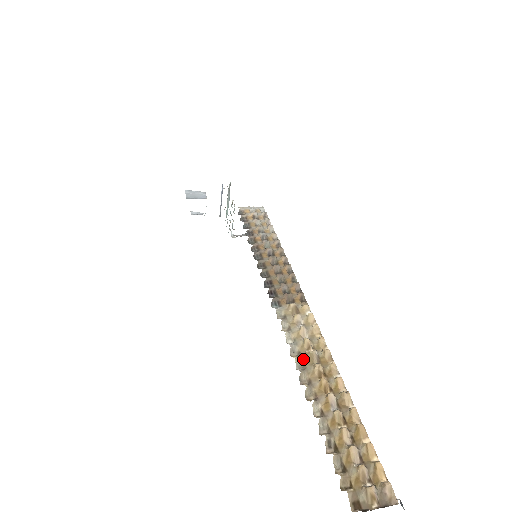
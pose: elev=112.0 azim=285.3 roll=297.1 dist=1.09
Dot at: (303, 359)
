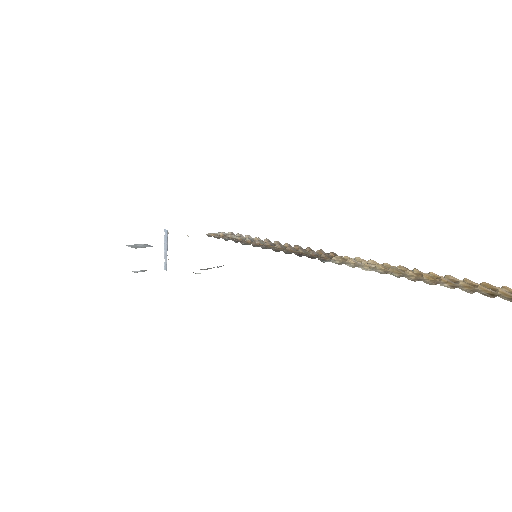
Dot at: (393, 273)
